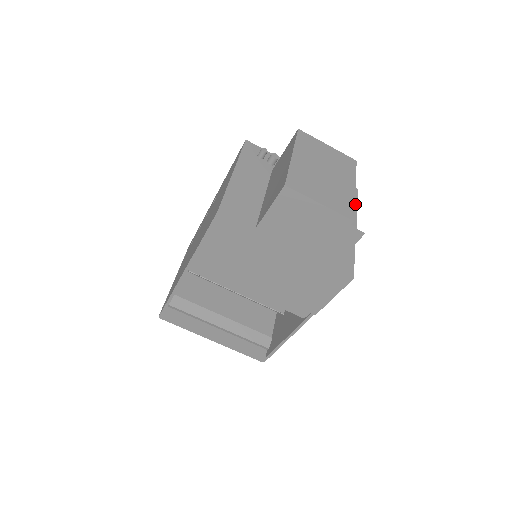
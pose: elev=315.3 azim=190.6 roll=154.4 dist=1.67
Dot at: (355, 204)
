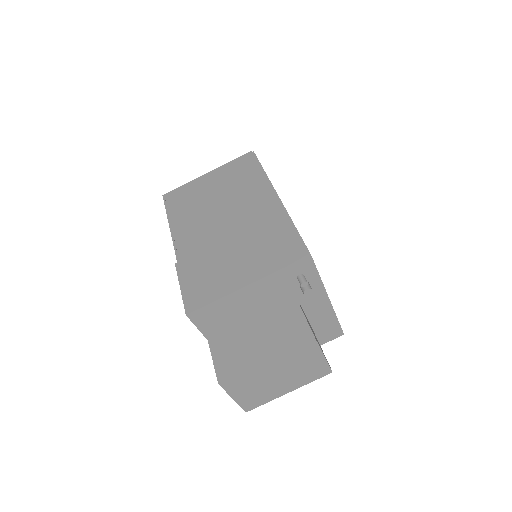
Dot at: occluded
